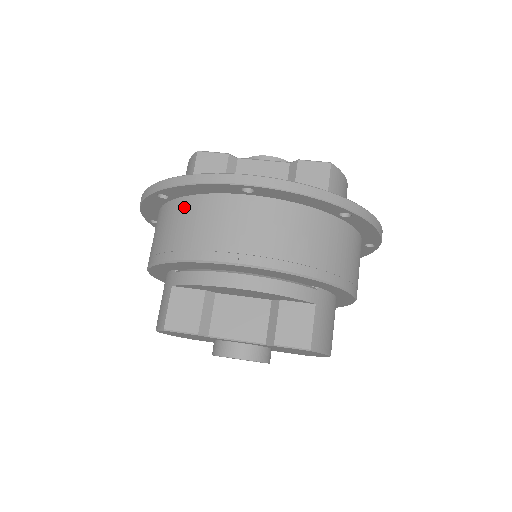
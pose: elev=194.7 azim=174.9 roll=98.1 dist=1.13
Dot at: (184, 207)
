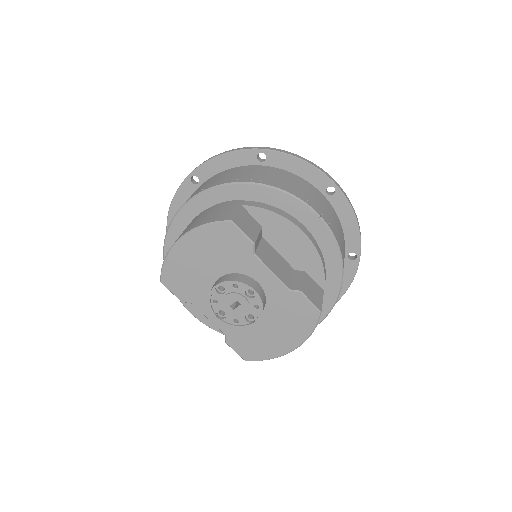
Dot at: (279, 171)
